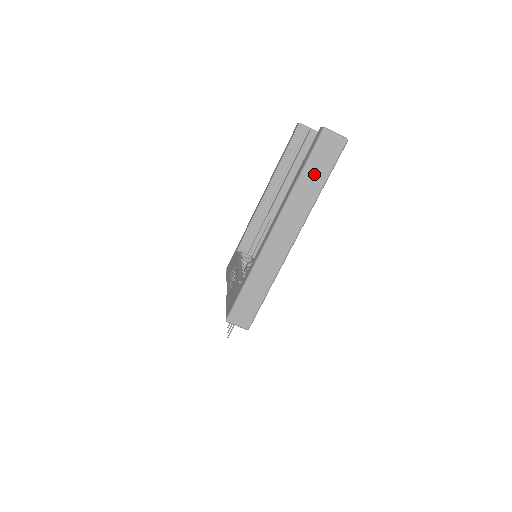
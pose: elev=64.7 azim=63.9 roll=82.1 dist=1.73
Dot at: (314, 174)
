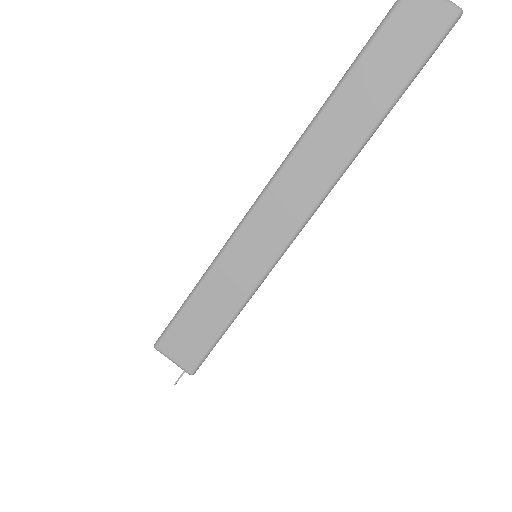
Dot at: (376, 76)
